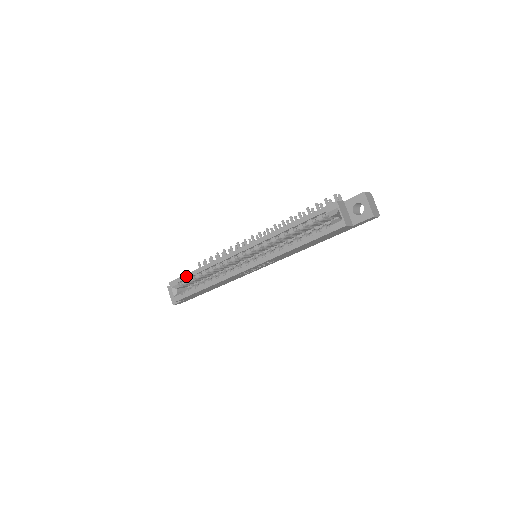
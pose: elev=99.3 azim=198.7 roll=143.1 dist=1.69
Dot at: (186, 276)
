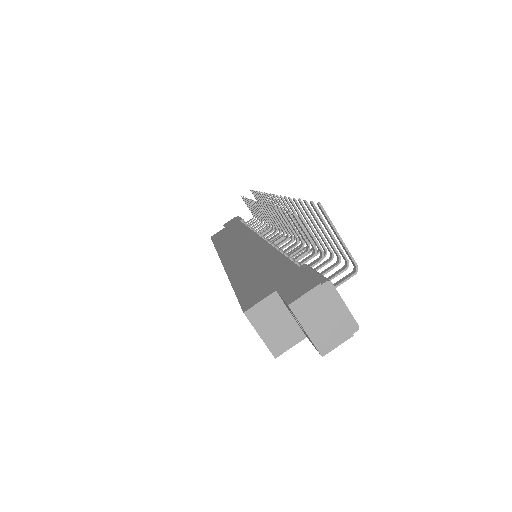
Dot at: occluded
